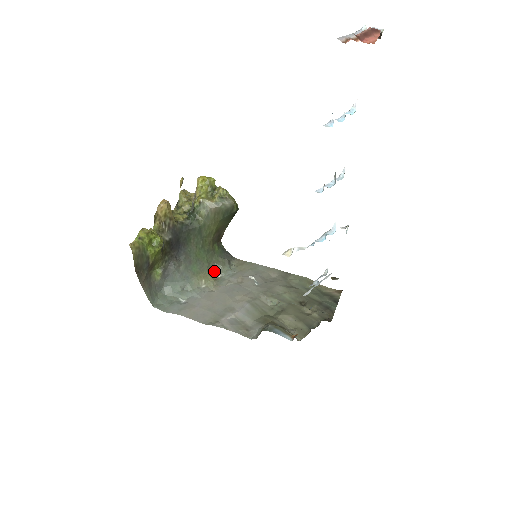
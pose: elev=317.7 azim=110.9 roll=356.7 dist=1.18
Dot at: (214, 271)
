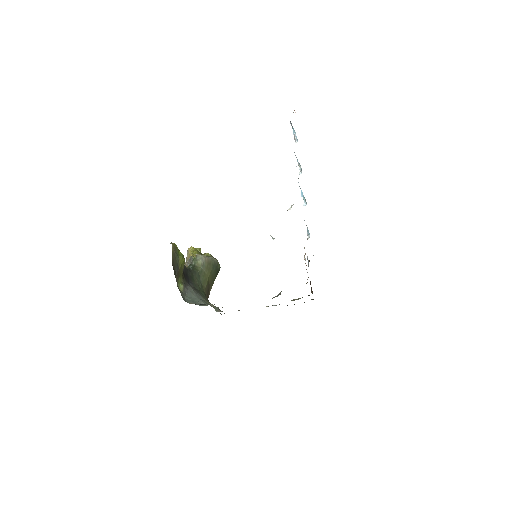
Dot at: (214, 308)
